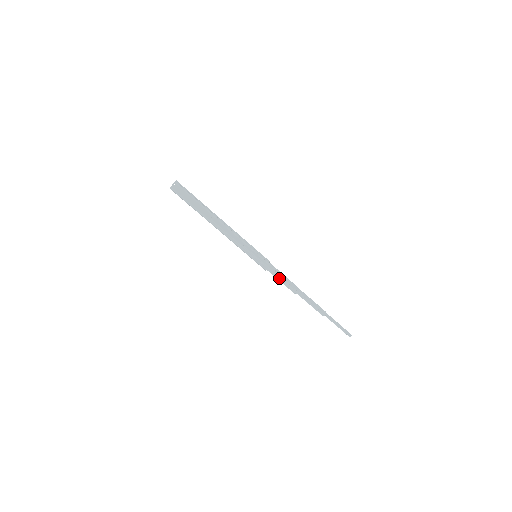
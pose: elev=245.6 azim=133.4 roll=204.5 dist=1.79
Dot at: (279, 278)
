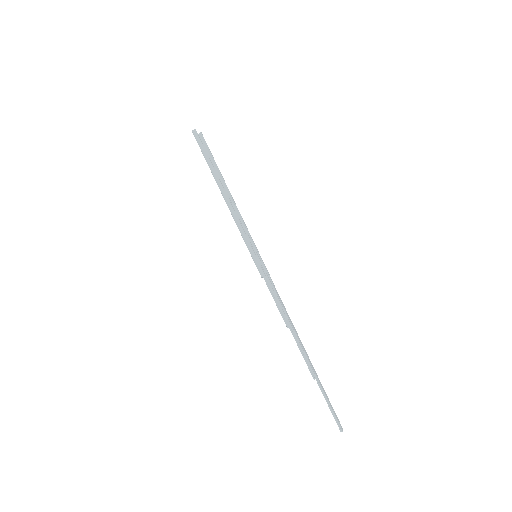
Dot at: (275, 295)
